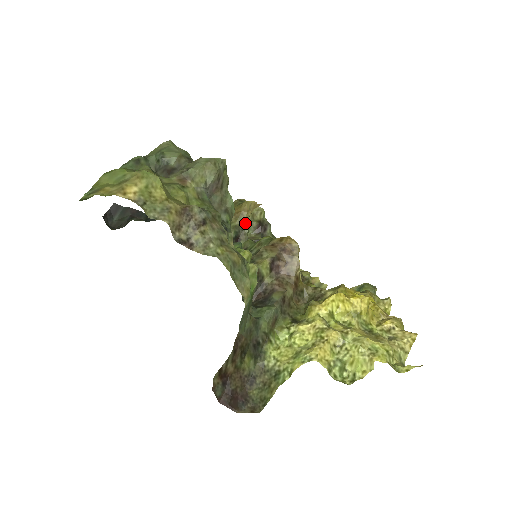
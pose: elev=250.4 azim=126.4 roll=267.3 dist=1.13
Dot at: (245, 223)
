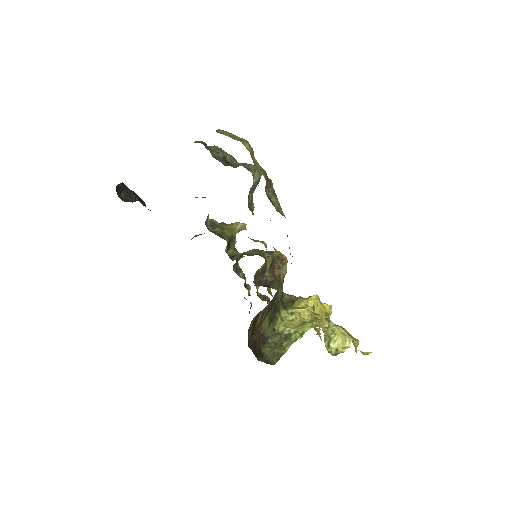
Dot at: (235, 237)
